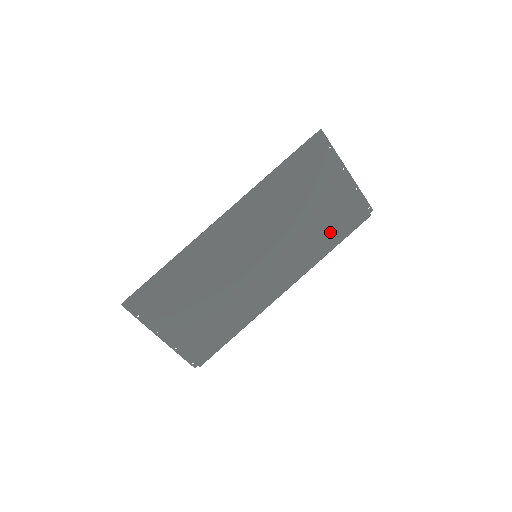
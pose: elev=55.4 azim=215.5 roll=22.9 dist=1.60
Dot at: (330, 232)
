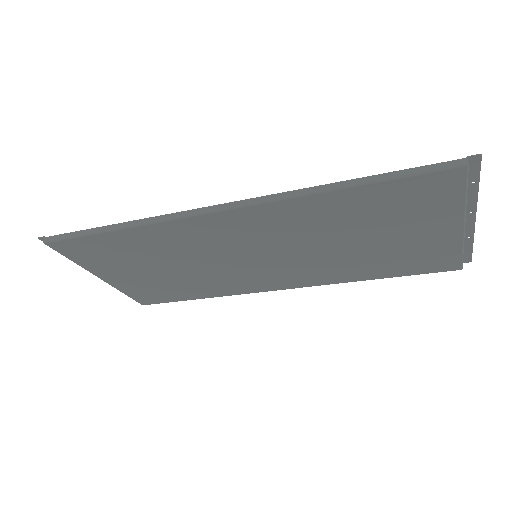
Dot at: (384, 266)
